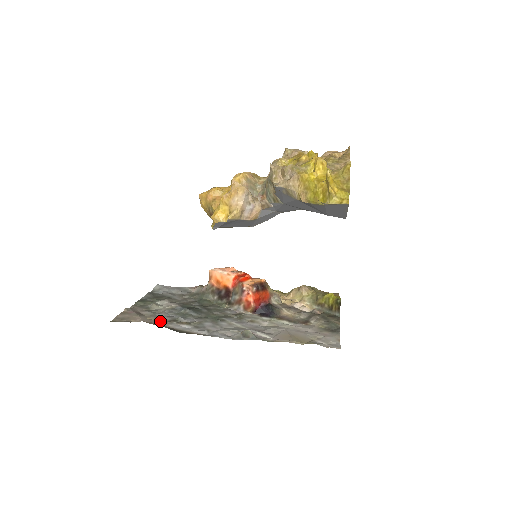
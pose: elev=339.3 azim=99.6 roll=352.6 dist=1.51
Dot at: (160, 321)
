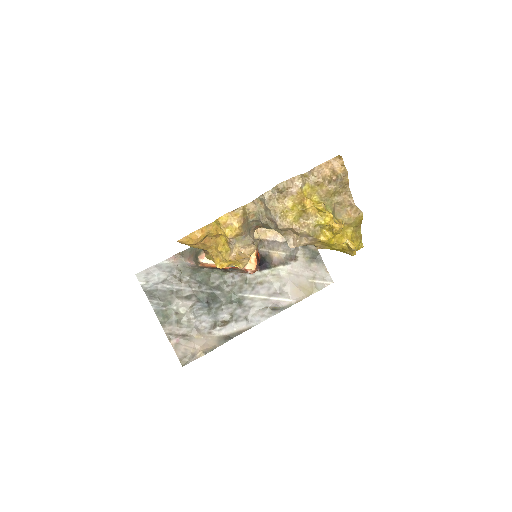
Dot at: (206, 333)
